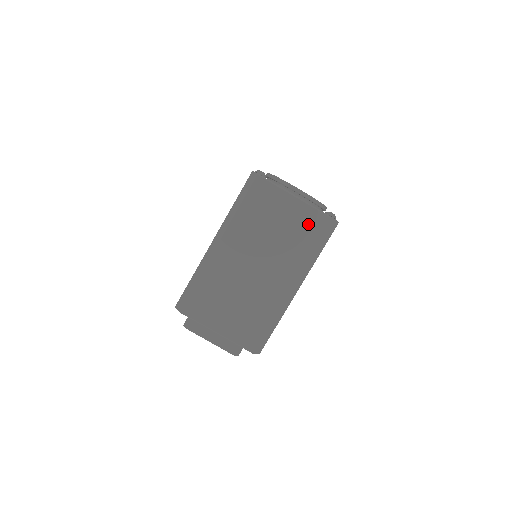
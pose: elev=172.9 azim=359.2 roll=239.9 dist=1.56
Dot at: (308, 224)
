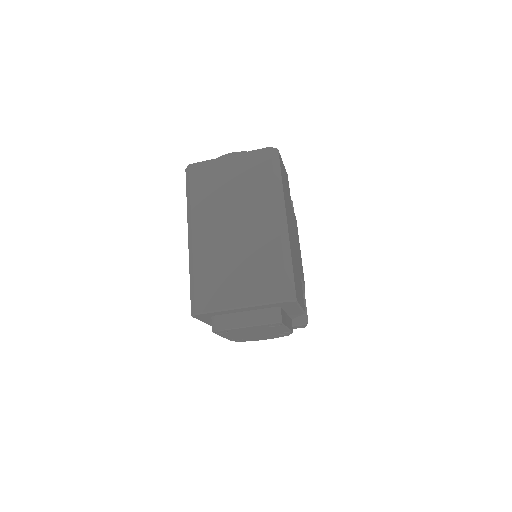
Dot at: (252, 165)
